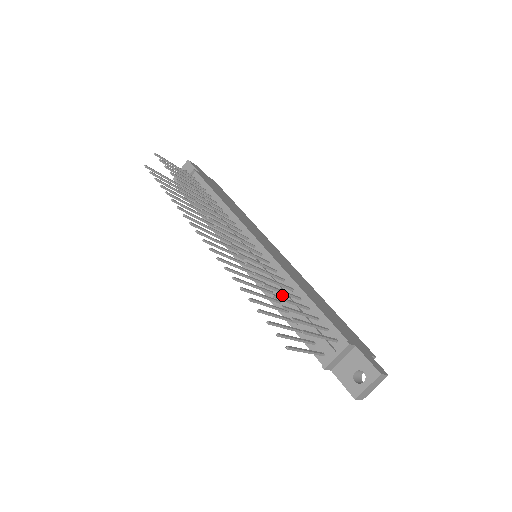
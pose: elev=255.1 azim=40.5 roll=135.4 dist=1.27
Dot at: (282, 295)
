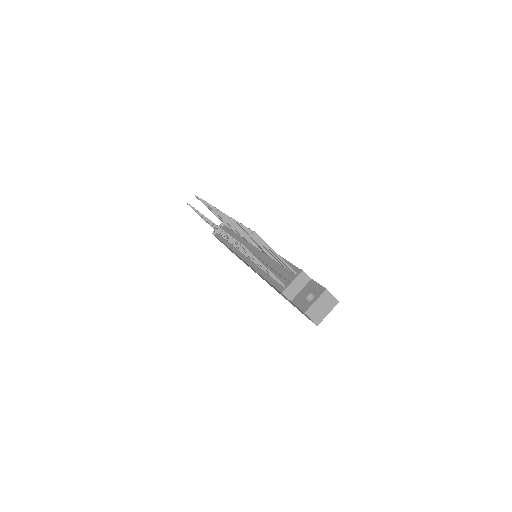
Dot at: (264, 261)
